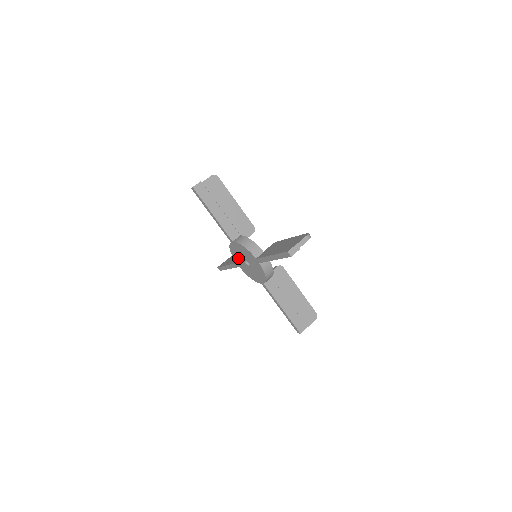
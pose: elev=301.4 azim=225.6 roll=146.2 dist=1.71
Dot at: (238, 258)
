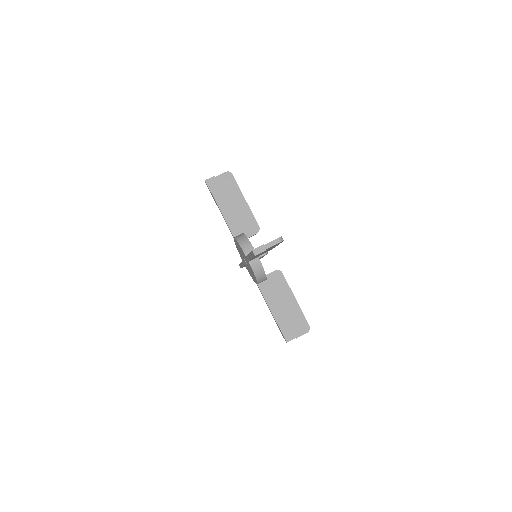
Dot at: (241, 255)
